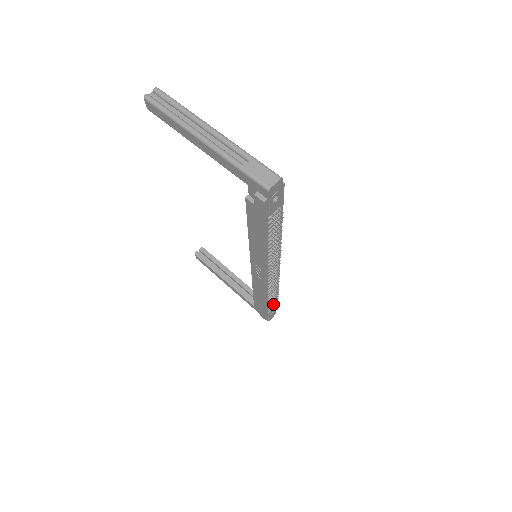
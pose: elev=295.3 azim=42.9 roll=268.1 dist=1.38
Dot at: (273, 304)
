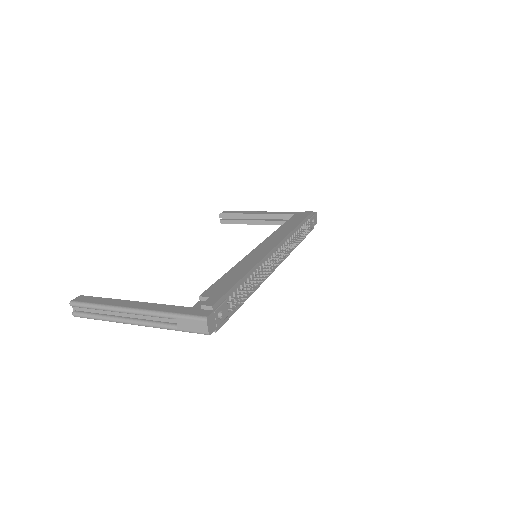
Dot at: (306, 227)
